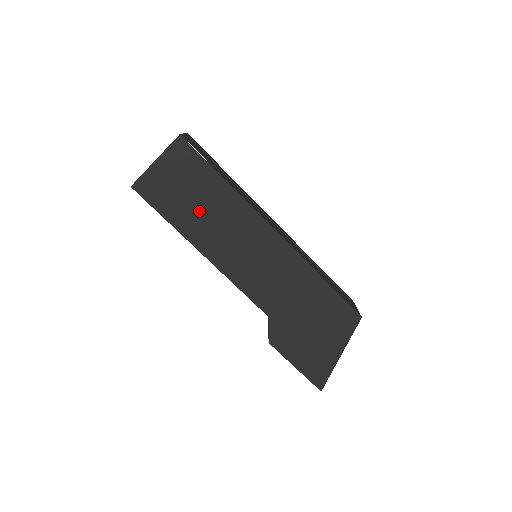
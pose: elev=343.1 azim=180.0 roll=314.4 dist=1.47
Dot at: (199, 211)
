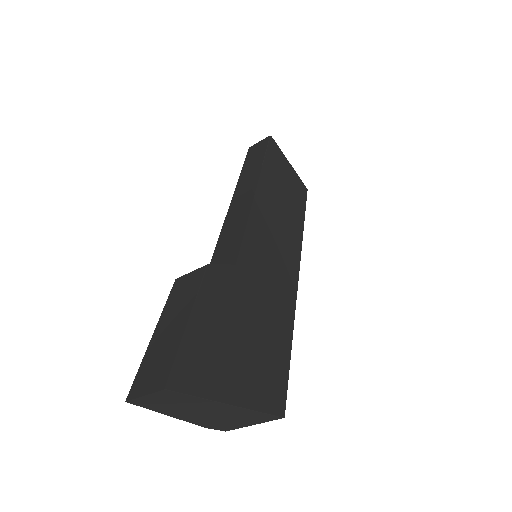
Dot at: (281, 192)
